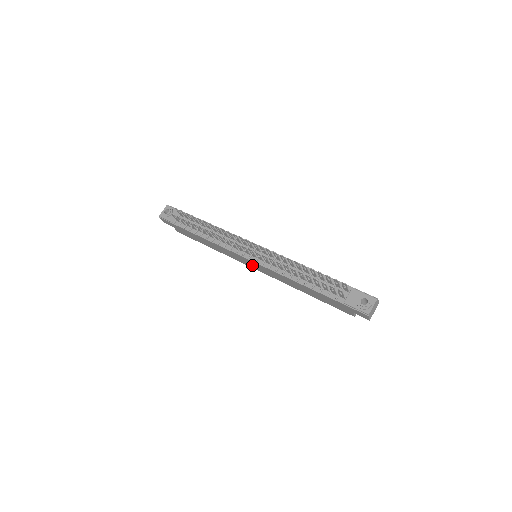
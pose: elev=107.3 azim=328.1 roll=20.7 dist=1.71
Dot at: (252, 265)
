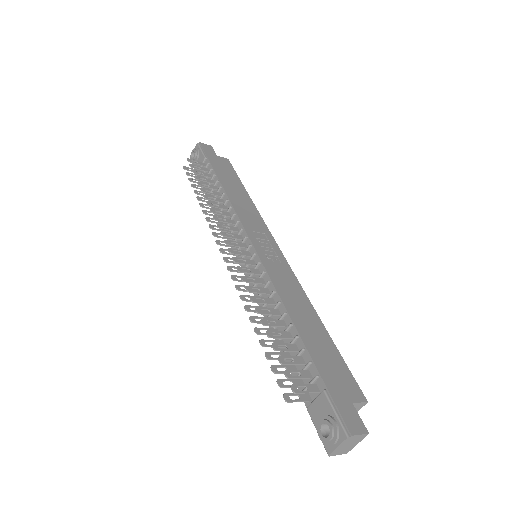
Dot at: occluded
